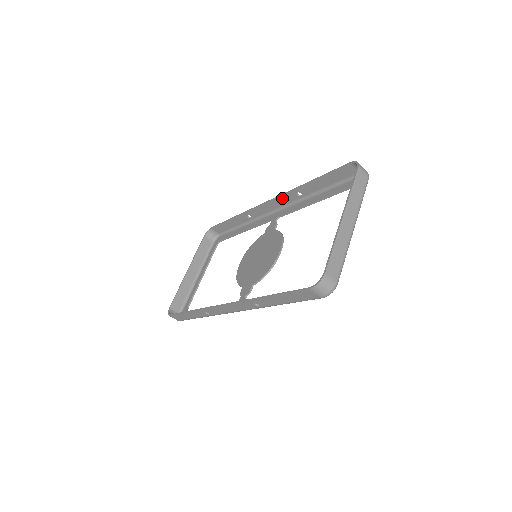
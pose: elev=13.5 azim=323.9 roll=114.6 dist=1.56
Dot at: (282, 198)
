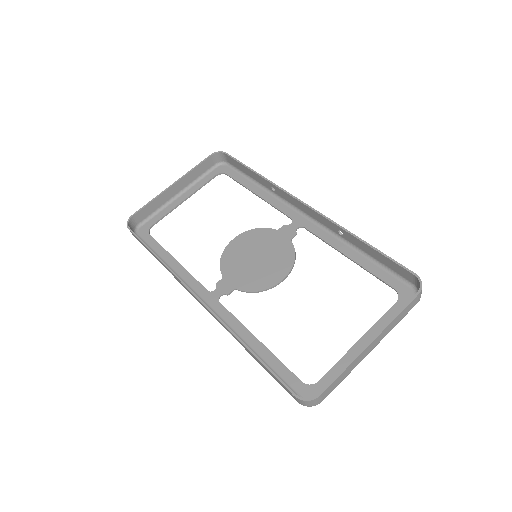
Dot at: (321, 217)
